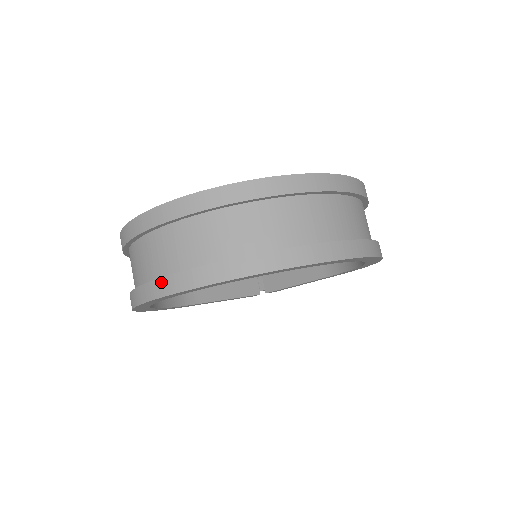
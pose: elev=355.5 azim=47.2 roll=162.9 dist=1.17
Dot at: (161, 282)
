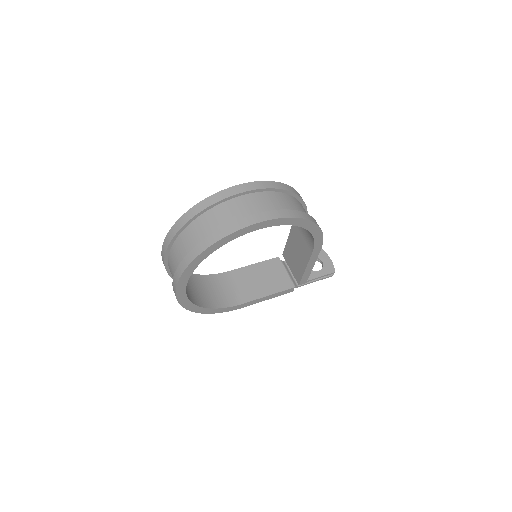
Dot at: (174, 278)
